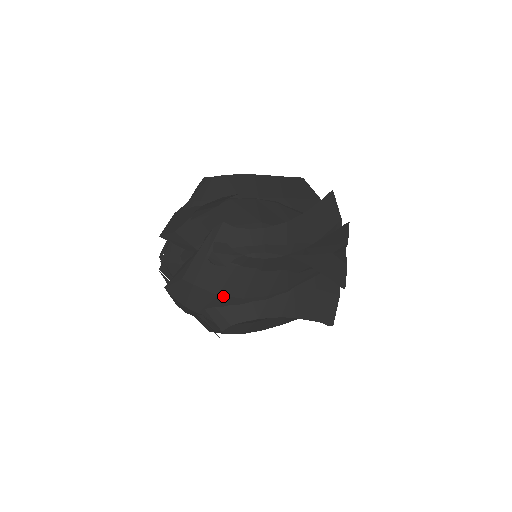
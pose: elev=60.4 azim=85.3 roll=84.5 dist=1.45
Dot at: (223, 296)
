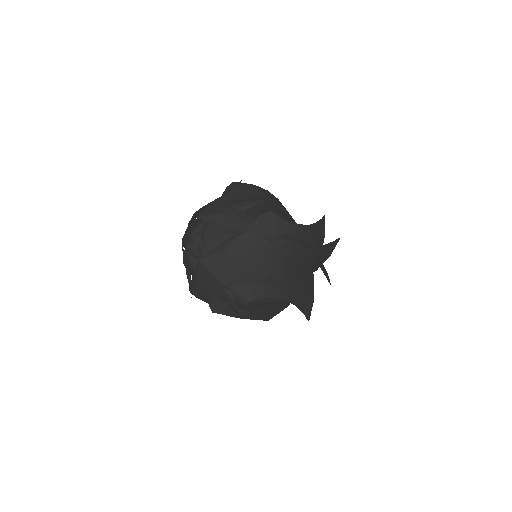
Dot at: (255, 272)
